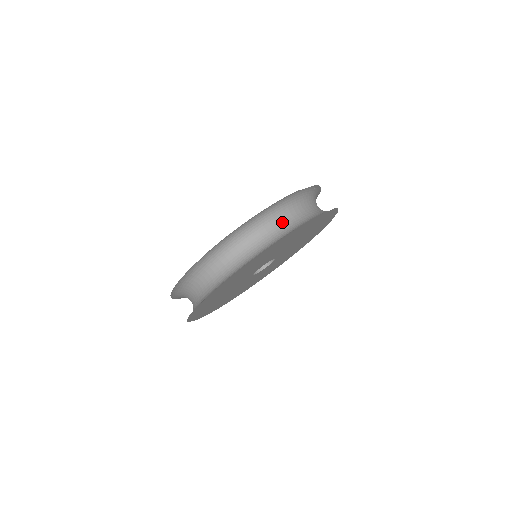
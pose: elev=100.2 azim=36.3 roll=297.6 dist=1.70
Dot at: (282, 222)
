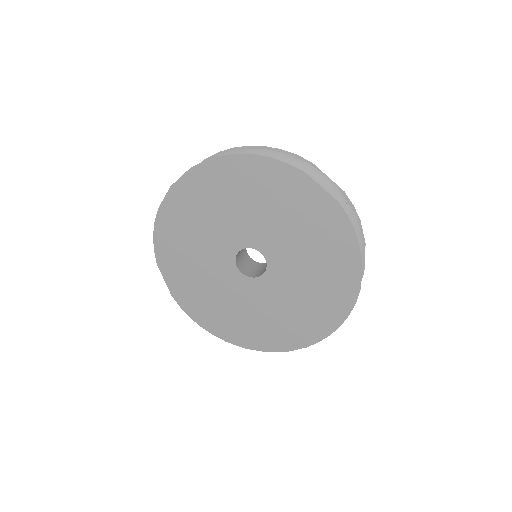
Dot at: occluded
